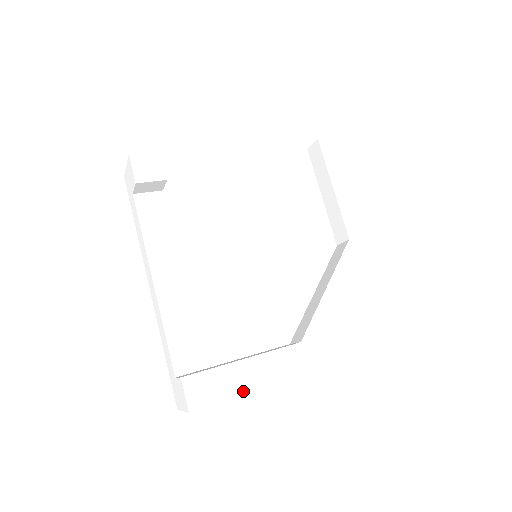
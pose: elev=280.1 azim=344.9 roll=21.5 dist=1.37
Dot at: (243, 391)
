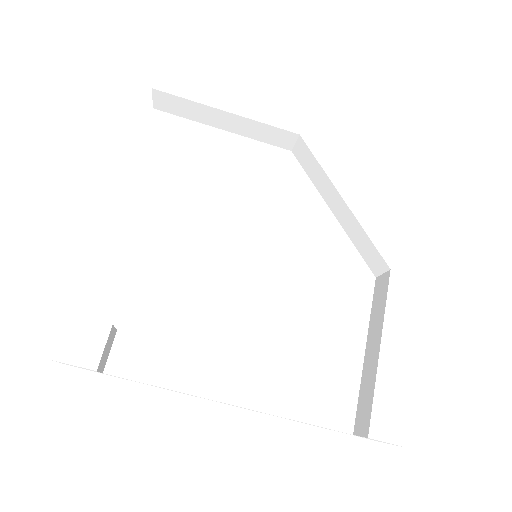
Dot at: (414, 370)
